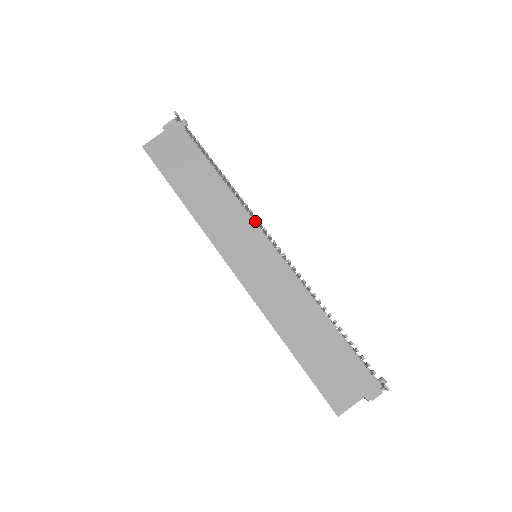
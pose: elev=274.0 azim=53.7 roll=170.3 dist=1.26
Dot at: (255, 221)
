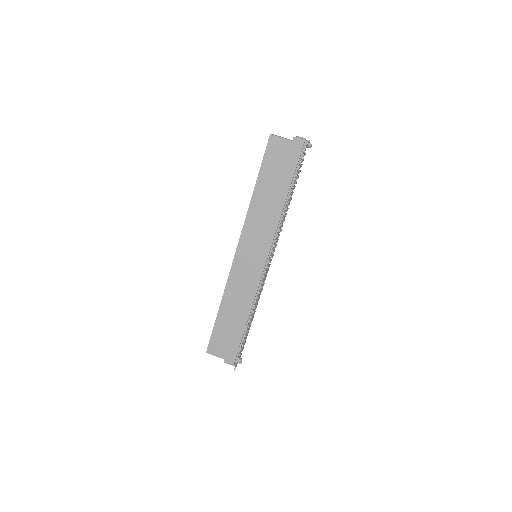
Dot at: (275, 243)
